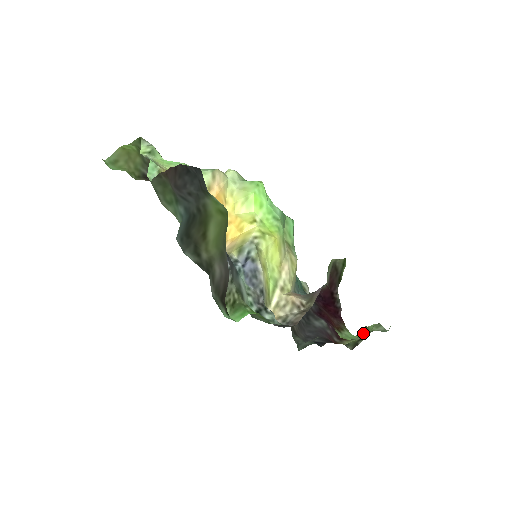
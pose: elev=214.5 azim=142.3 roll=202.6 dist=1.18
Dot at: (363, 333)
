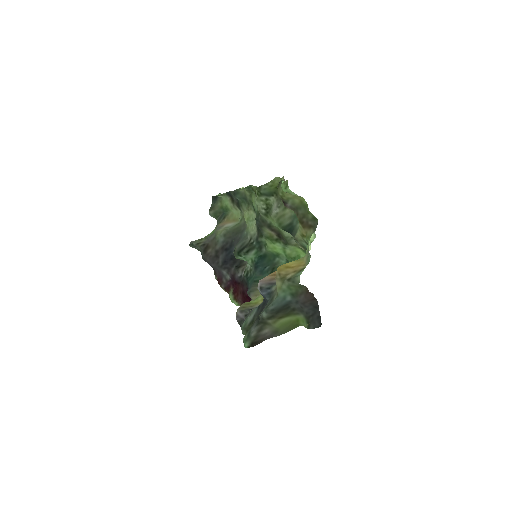
Dot at: occluded
